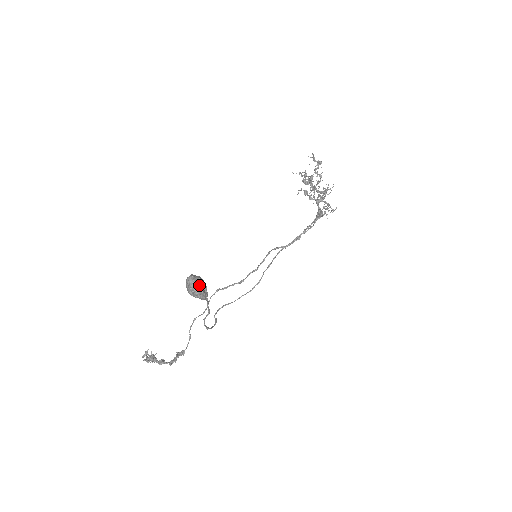
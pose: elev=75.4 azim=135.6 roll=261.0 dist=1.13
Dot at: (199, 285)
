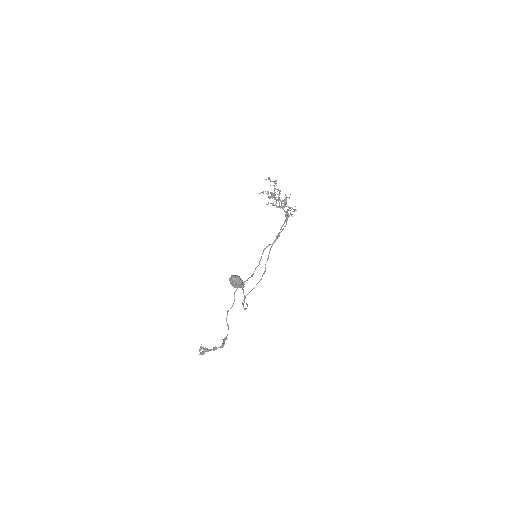
Dot at: (239, 279)
